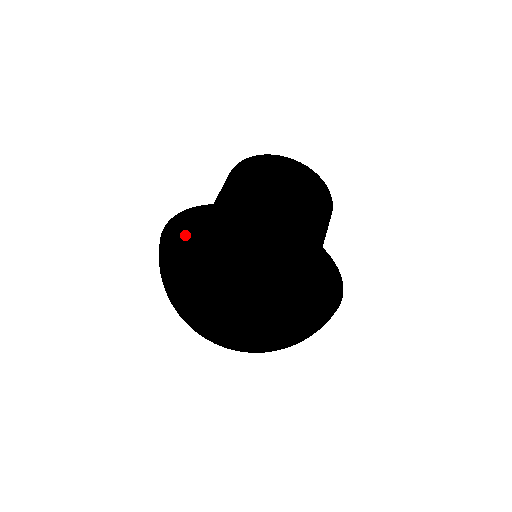
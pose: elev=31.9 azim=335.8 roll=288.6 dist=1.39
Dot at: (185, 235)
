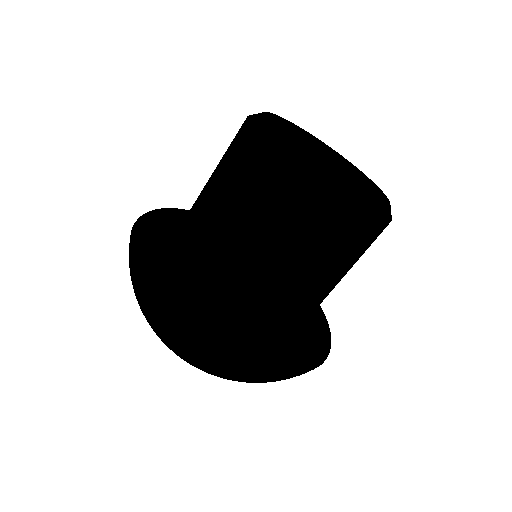
Dot at: occluded
